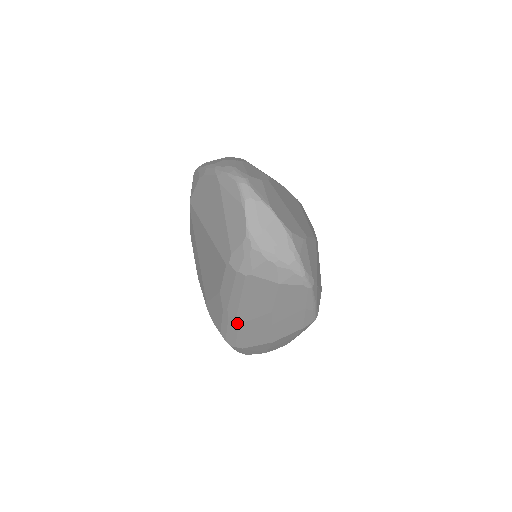
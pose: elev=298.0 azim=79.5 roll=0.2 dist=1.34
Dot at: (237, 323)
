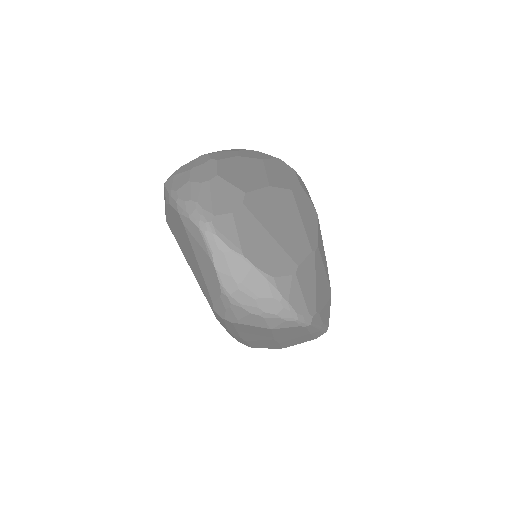
Dot at: (243, 340)
